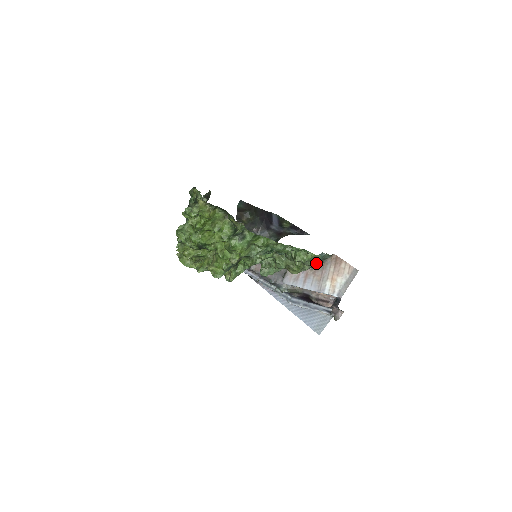
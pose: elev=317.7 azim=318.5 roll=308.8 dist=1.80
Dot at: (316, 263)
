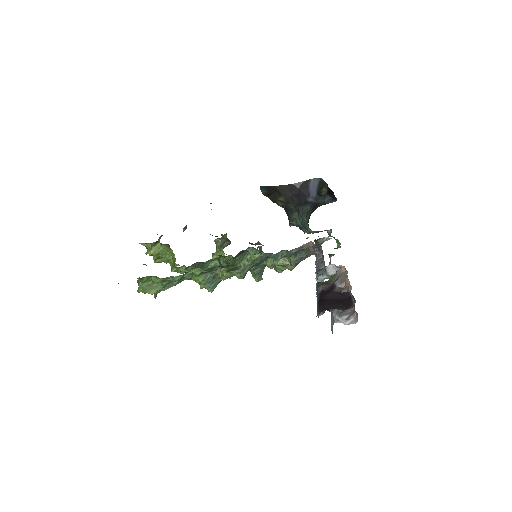
Dot at: (300, 256)
